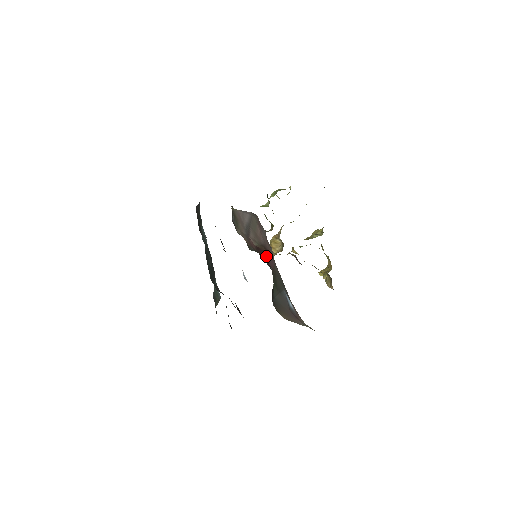
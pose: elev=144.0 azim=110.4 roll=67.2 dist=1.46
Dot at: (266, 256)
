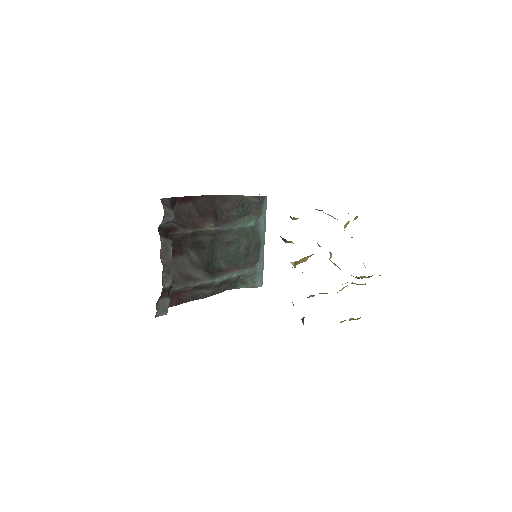
Dot at: occluded
